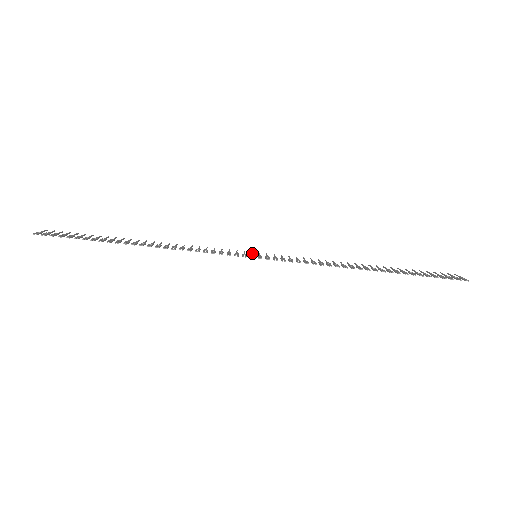
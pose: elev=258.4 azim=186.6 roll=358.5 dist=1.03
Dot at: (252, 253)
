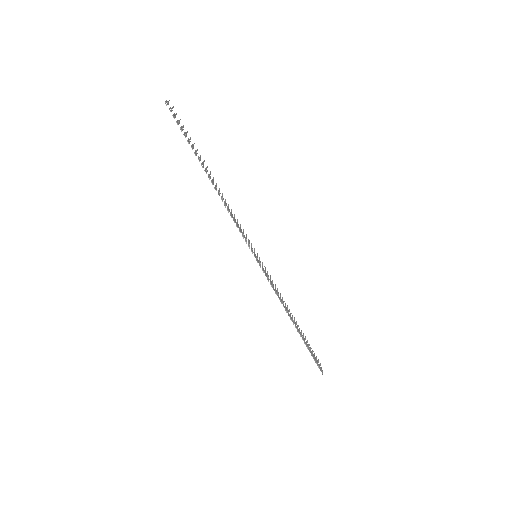
Dot at: occluded
